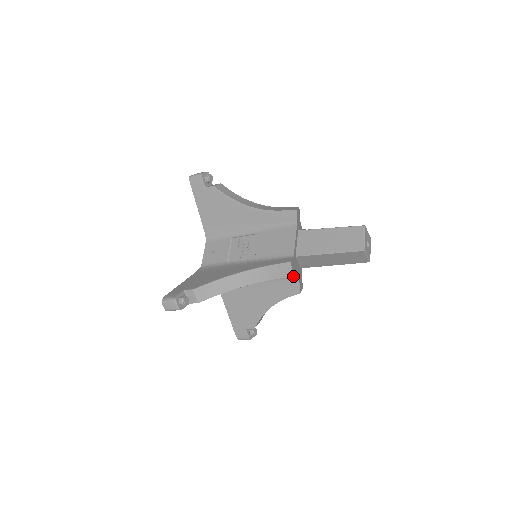
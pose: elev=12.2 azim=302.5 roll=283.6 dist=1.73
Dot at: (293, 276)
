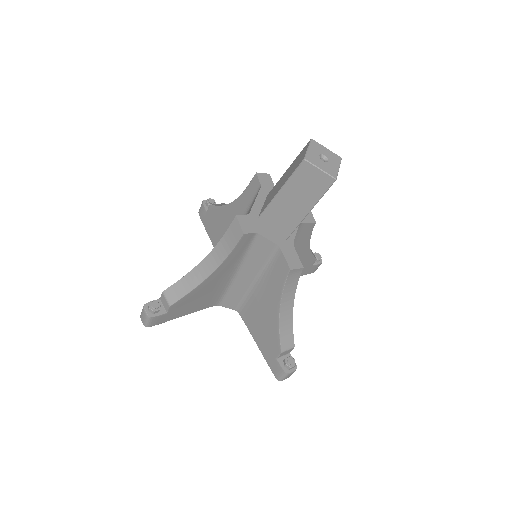
Dot at: (274, 249)
